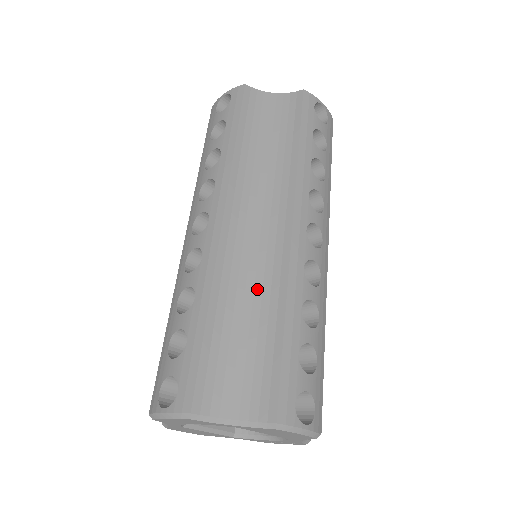
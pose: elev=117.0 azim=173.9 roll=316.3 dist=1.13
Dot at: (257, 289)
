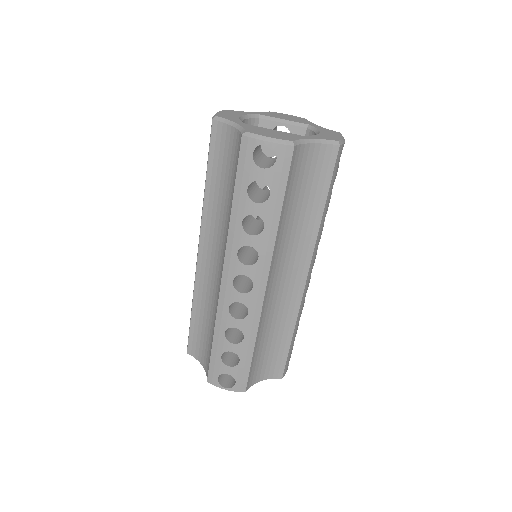
Dot at: (212, 307)
